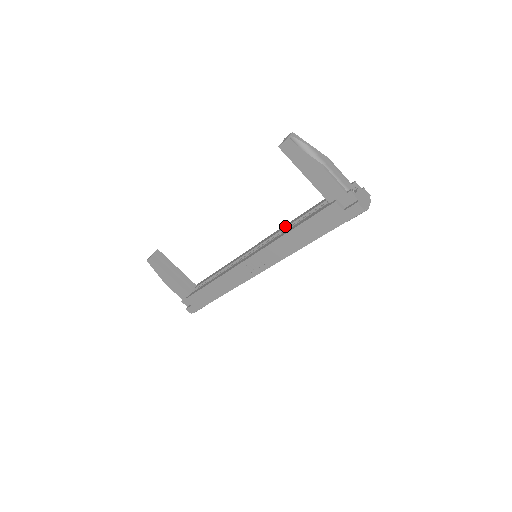
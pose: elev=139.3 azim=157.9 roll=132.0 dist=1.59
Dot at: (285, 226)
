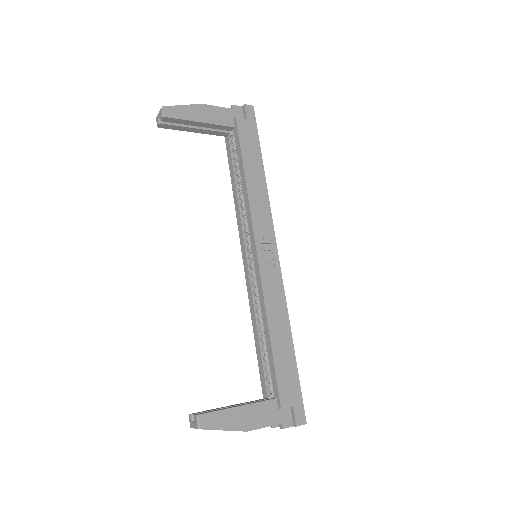
Dot at: (236, 204)
